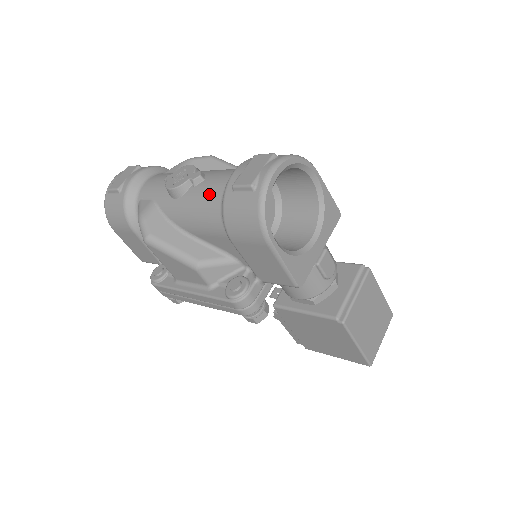
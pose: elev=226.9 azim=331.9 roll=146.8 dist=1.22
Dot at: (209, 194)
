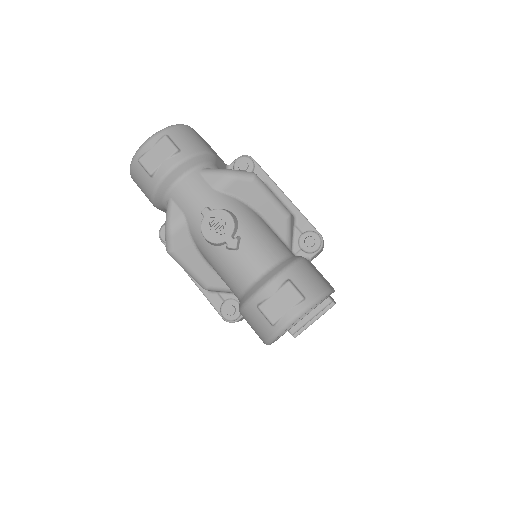
Dot at: (237, 273)
